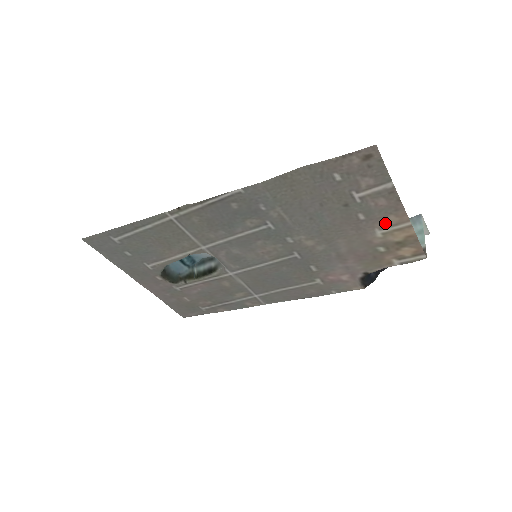
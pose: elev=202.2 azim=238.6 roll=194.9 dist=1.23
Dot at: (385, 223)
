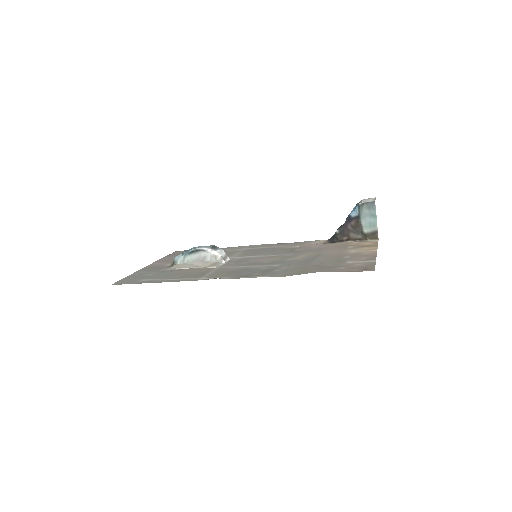
Dot at: (360, 253)
